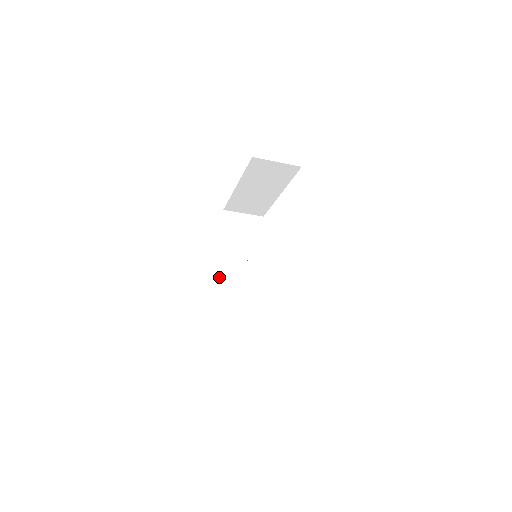
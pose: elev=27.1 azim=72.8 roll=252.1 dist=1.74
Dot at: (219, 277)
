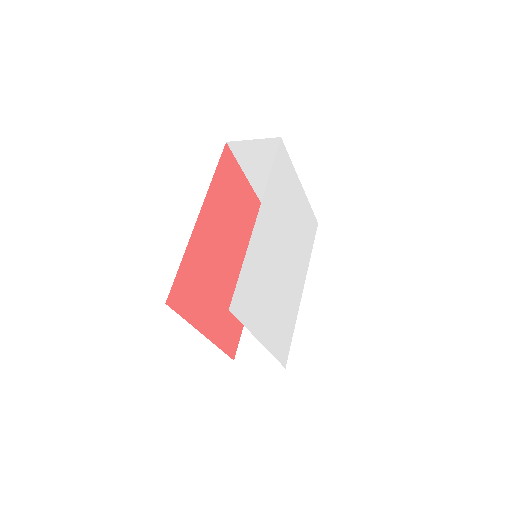
Dot at: occluded
